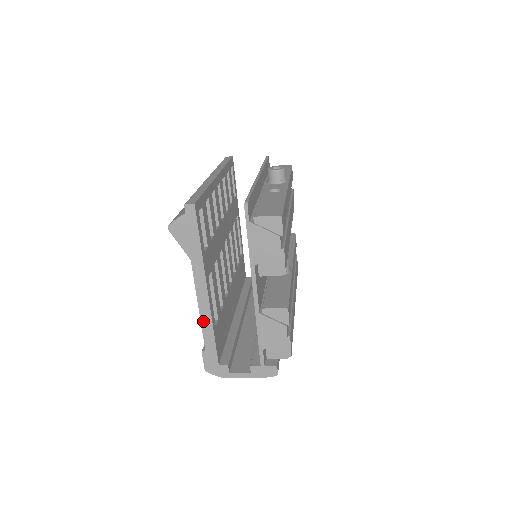
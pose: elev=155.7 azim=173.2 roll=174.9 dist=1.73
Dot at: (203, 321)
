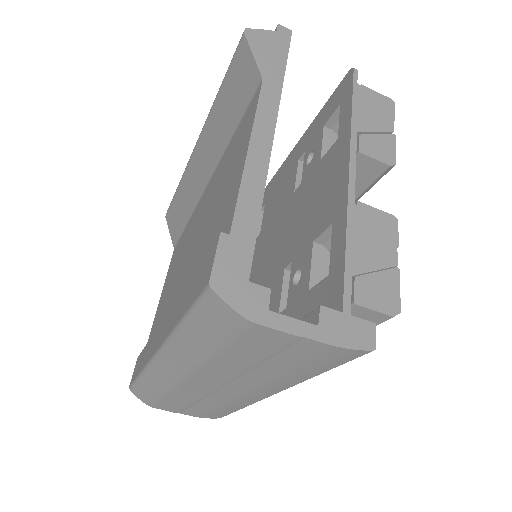
Dot at: (248, 173)
